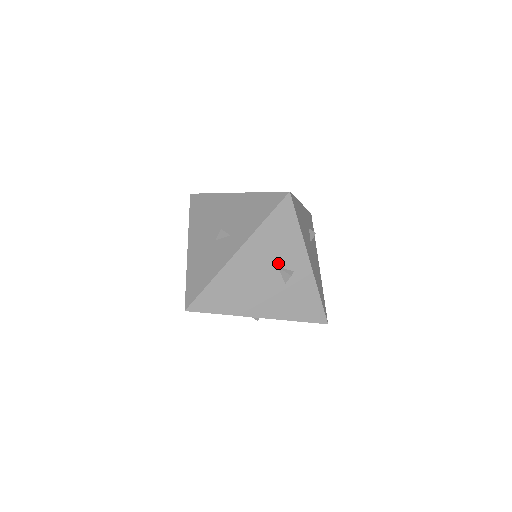
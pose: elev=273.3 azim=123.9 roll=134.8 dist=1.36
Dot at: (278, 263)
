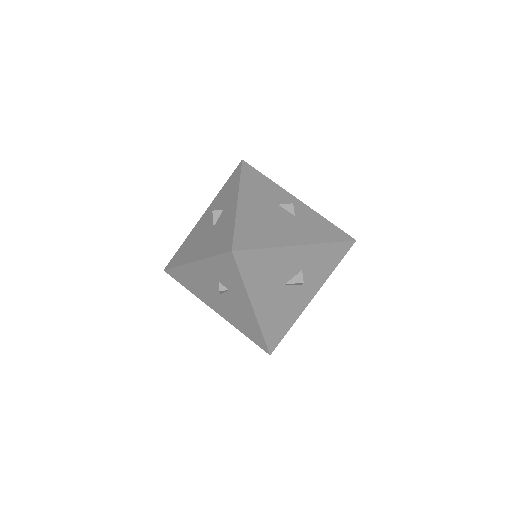
Dot at: (275, 202)
